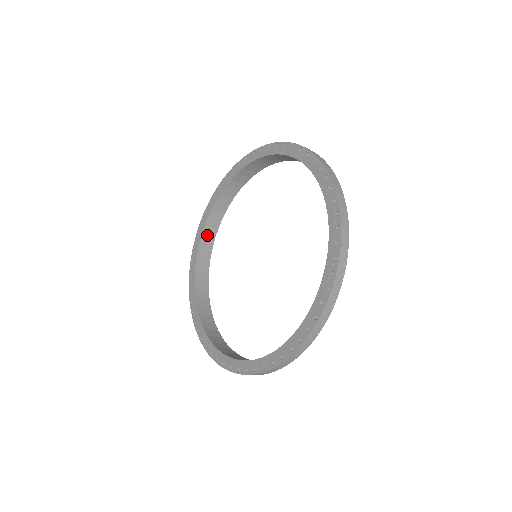
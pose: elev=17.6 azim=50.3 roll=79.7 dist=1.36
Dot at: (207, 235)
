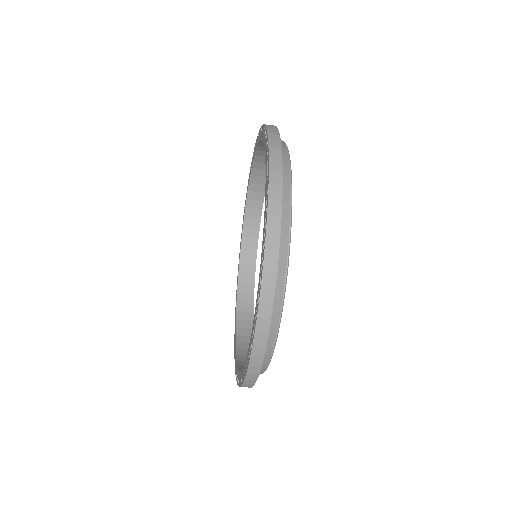
Dot at: (243, 320)
